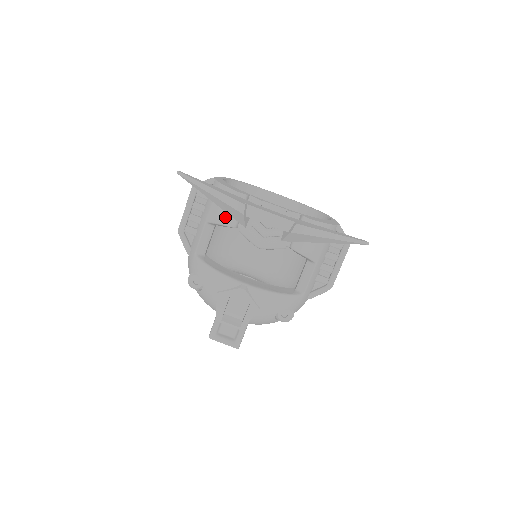
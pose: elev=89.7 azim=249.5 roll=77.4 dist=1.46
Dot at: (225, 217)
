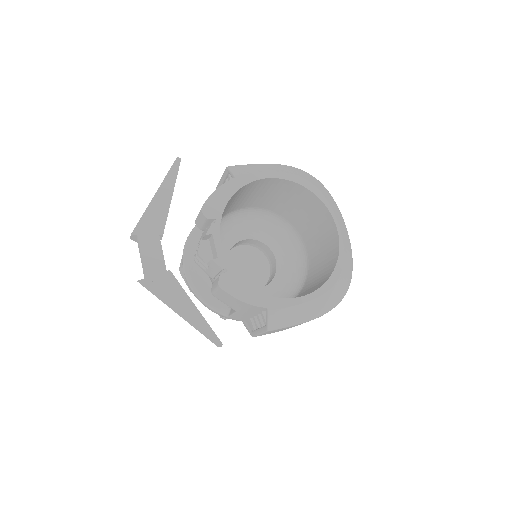
Dot at: occluded
